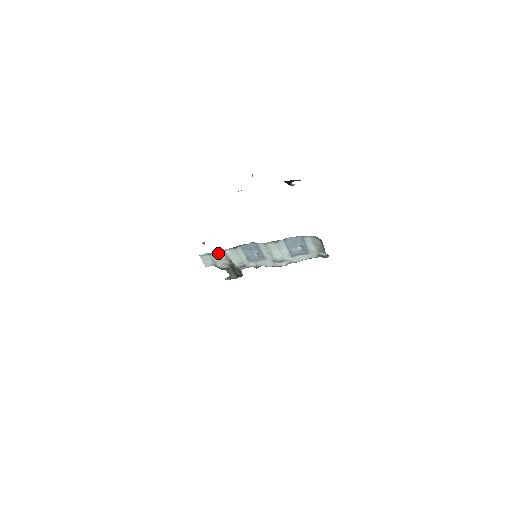
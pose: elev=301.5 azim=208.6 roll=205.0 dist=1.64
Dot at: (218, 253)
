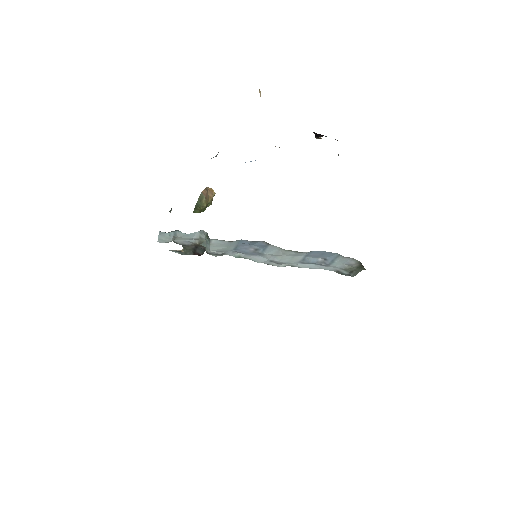
Dot at: occluded
